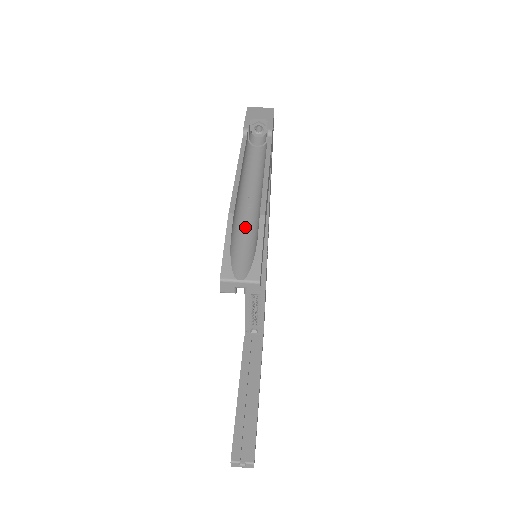
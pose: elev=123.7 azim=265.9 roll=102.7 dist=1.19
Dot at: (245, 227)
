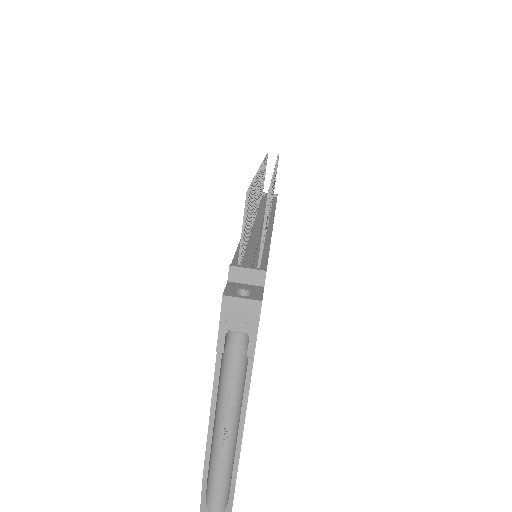
Dot at: (220, 468)
